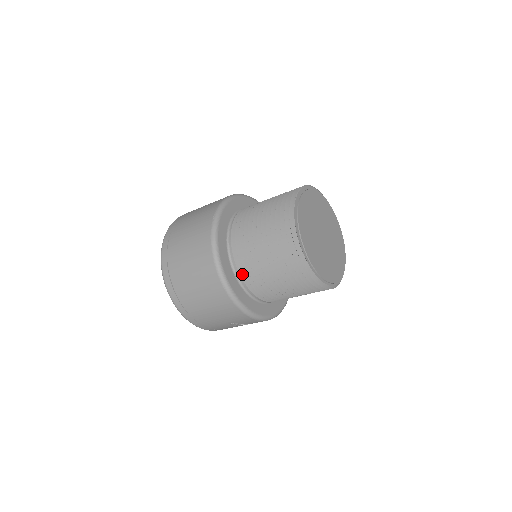
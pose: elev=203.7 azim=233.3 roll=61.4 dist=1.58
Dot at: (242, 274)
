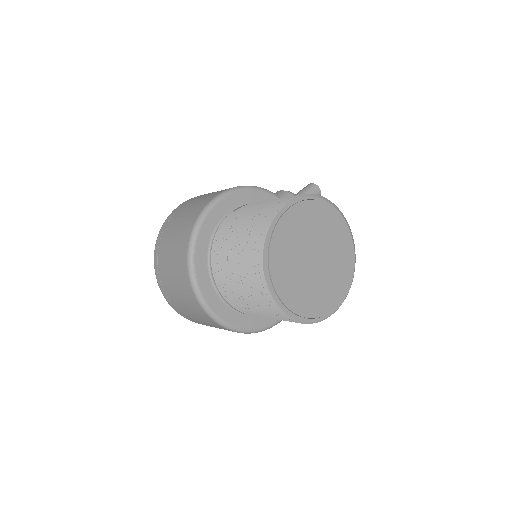
Dot at: (231, 302)
